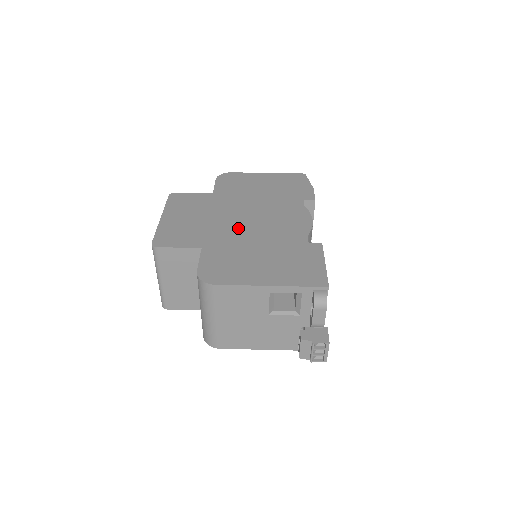
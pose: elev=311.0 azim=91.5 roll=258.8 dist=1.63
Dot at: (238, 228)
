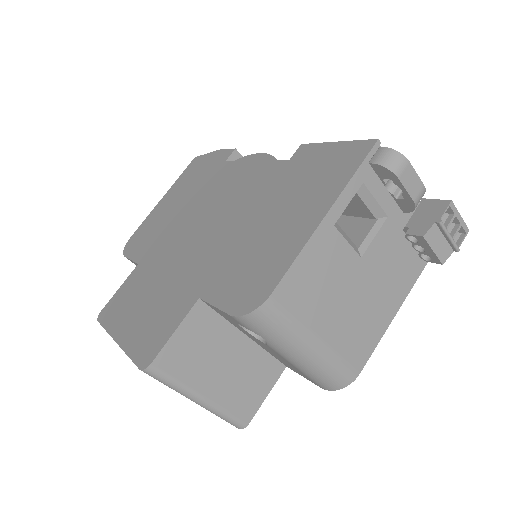
Dot at: (206, 242)
